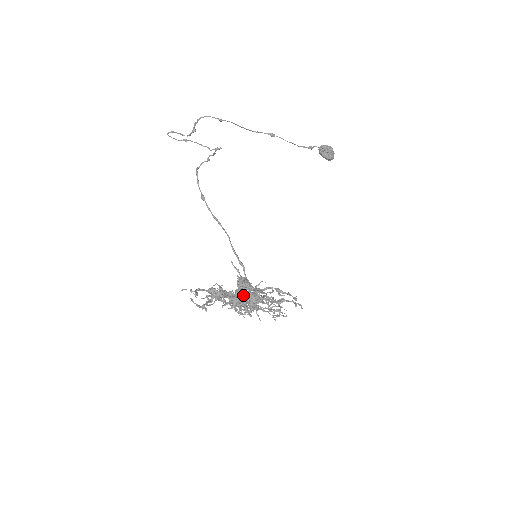
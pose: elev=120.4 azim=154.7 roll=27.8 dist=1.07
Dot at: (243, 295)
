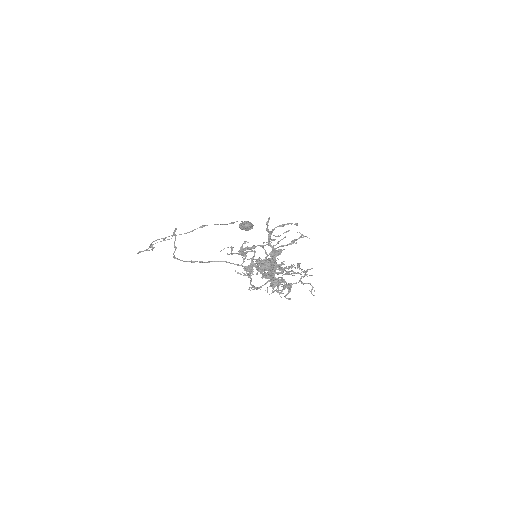
Dot at: (266, 253)
